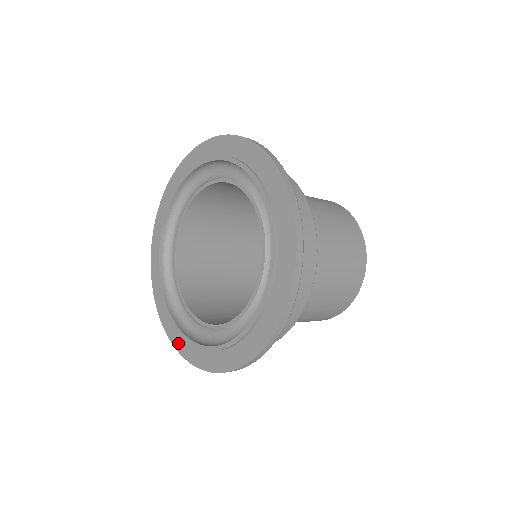
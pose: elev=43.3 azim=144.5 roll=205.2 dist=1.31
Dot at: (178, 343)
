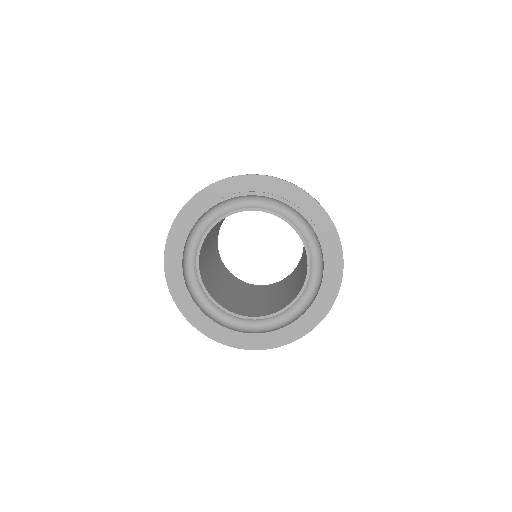
Dot at: (233, 342)
